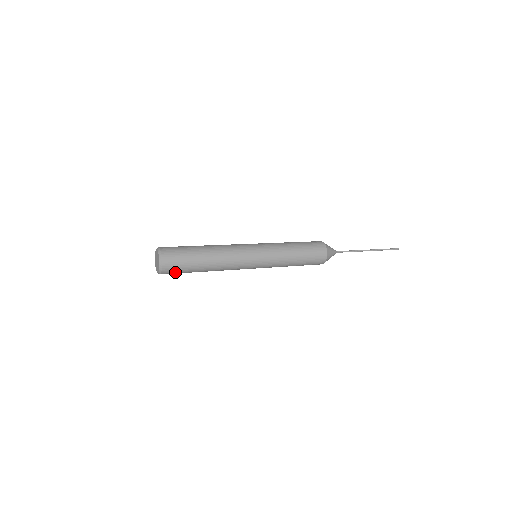
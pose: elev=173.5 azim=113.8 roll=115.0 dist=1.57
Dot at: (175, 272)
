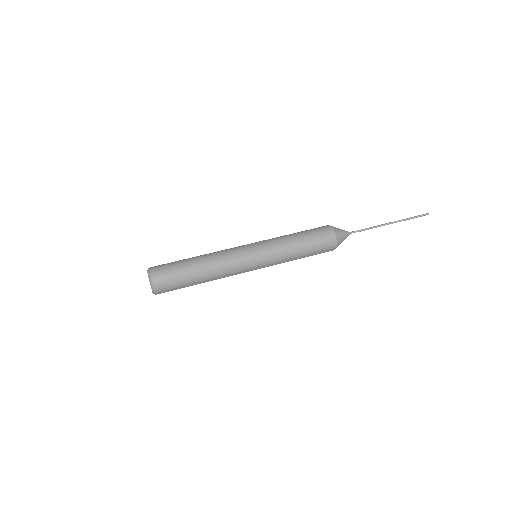
Dot at: occluded
